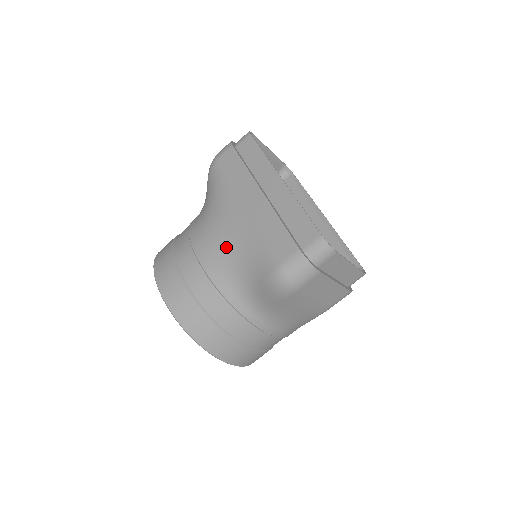
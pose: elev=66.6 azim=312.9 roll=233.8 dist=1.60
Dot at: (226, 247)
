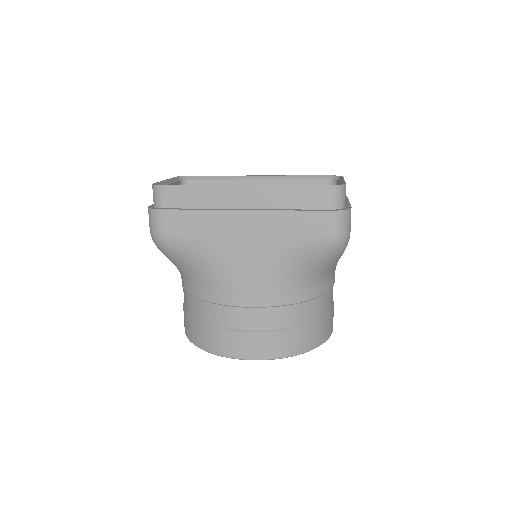
Dot at: (267, 274)
